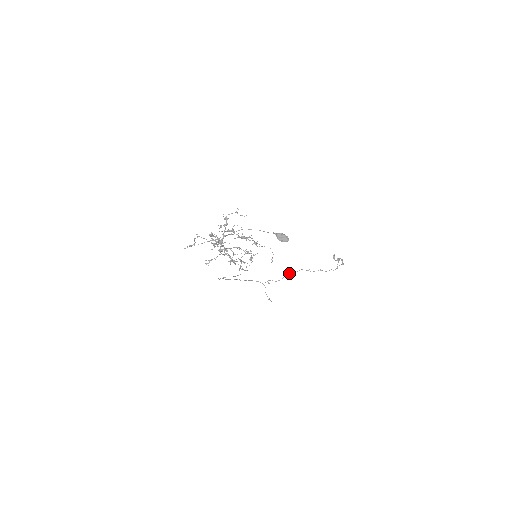
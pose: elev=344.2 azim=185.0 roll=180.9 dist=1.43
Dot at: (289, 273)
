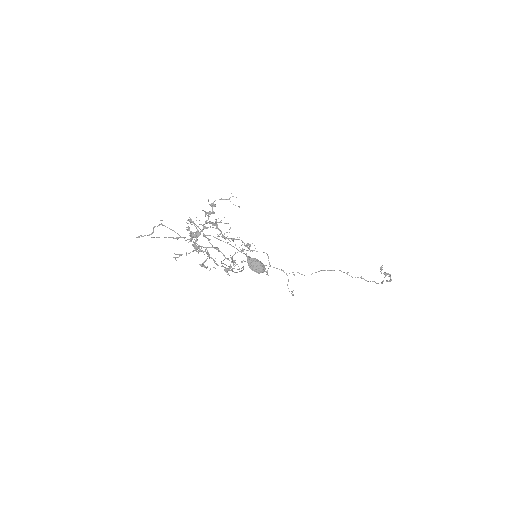
Dot at: occluded
